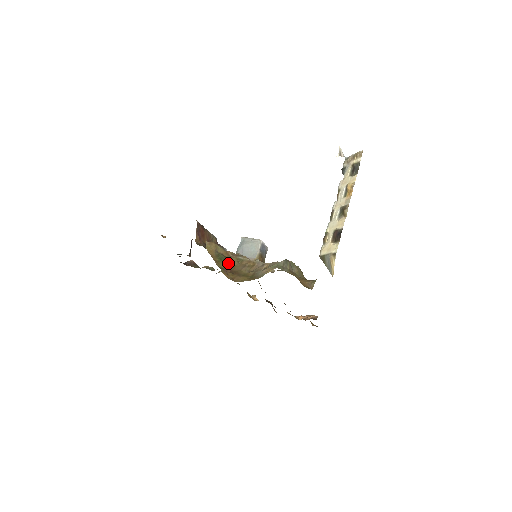
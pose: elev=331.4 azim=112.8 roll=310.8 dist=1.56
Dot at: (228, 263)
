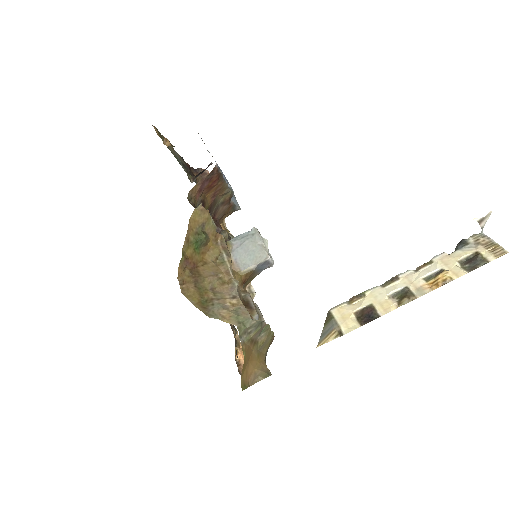
Dot at: (203, 251)
